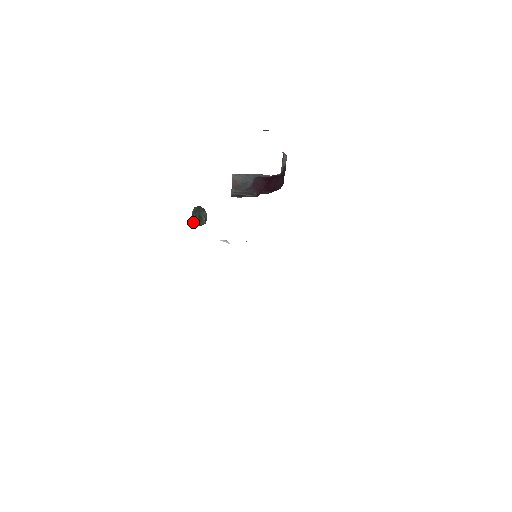
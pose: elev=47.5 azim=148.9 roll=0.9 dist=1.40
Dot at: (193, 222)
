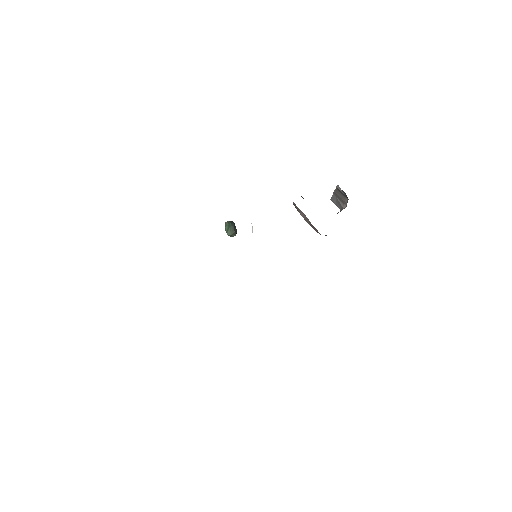
Dot at: (232, 221)
